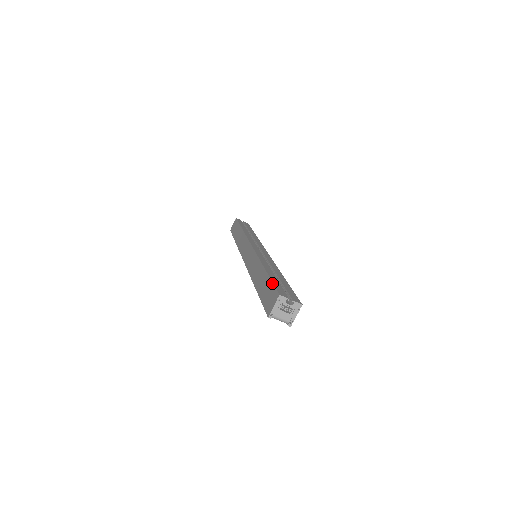
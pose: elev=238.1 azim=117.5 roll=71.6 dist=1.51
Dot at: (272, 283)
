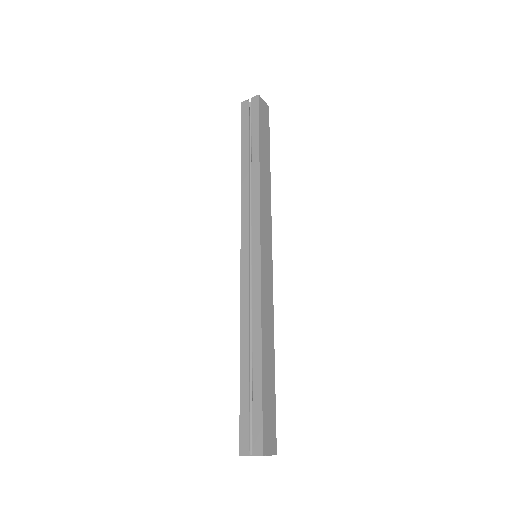
Dot at: occluded
